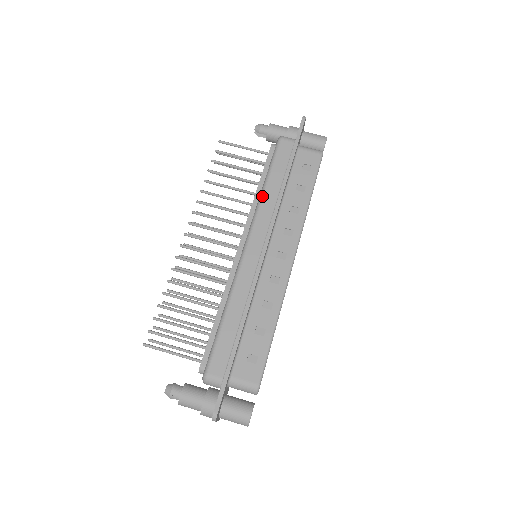
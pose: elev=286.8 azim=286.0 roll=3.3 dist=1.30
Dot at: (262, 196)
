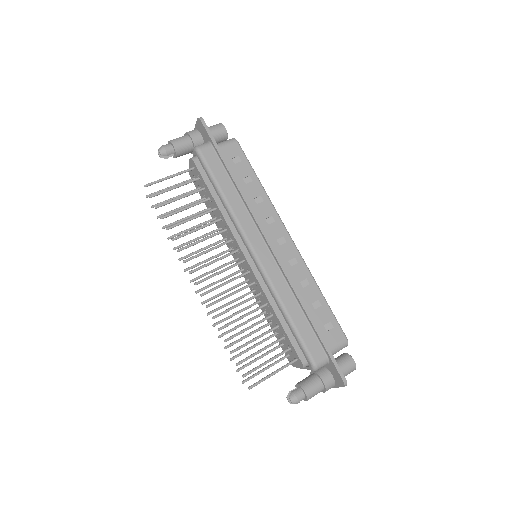
Dot at: (230, 207)
